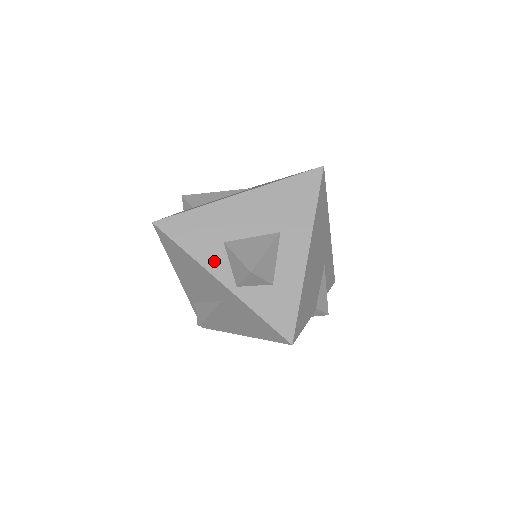
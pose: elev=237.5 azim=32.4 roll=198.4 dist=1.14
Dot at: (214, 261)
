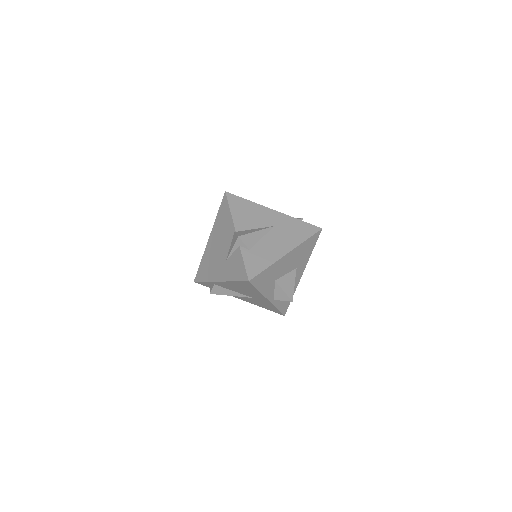
Dot at: (269, 291)
